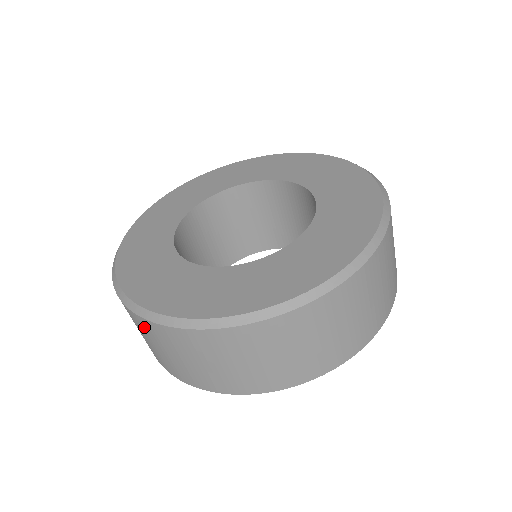
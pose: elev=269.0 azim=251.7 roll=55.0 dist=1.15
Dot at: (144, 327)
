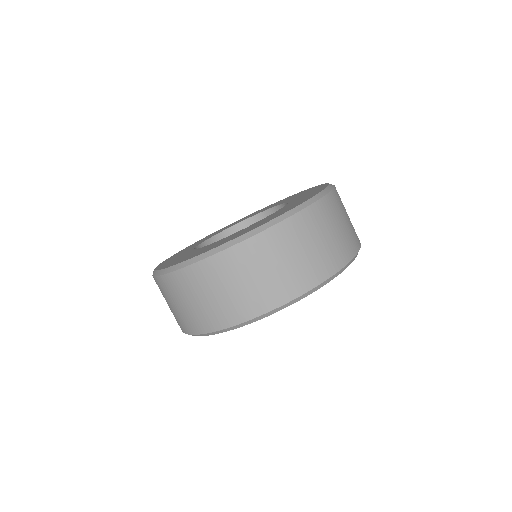
Dot at: (225, 265)
